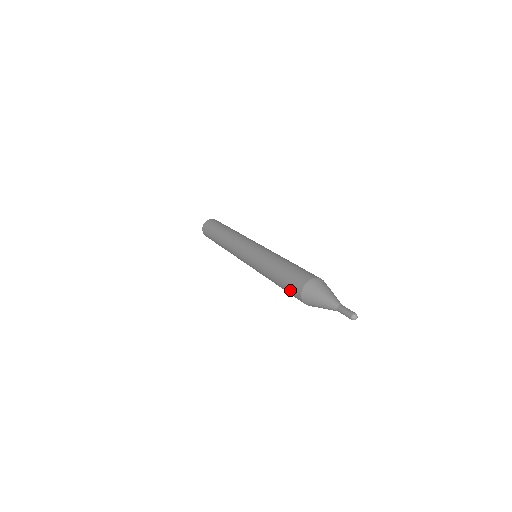
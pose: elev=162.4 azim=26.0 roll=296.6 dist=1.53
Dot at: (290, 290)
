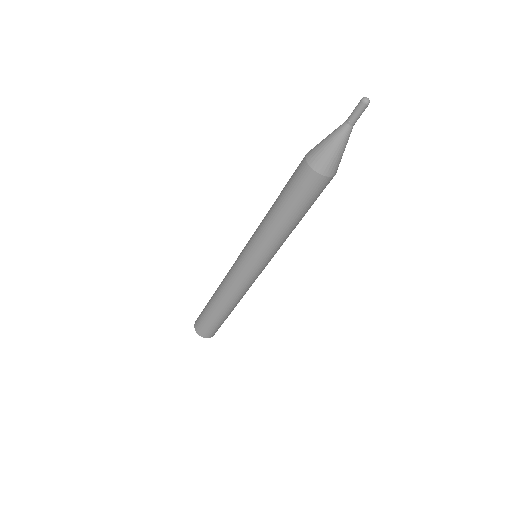
Dot at: (298, 187)
